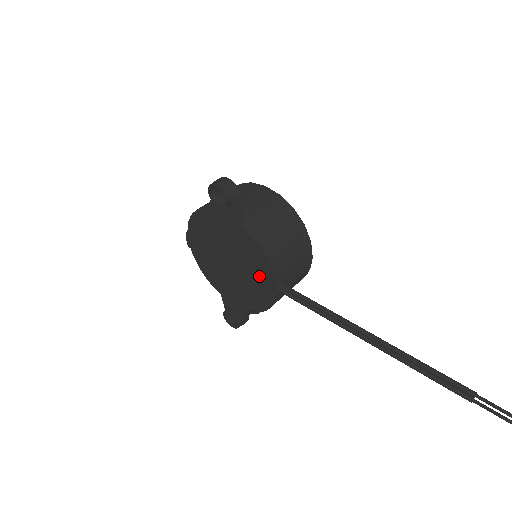
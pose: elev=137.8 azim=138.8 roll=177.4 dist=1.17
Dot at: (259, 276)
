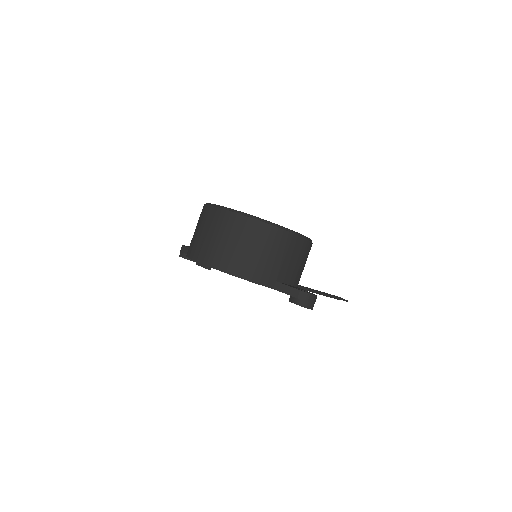
Dot at: occluded
